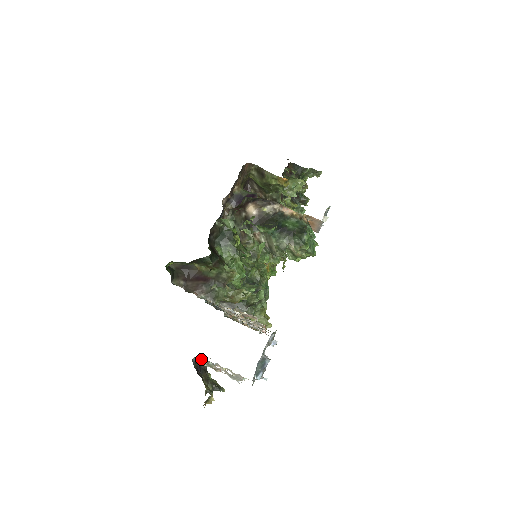
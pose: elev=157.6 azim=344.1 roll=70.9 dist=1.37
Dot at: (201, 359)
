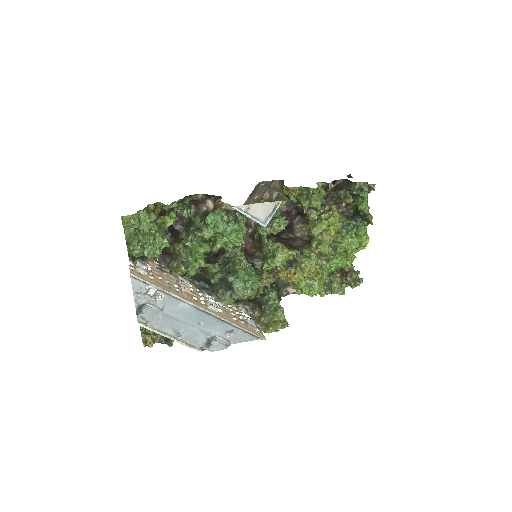
Dot at: occluded
